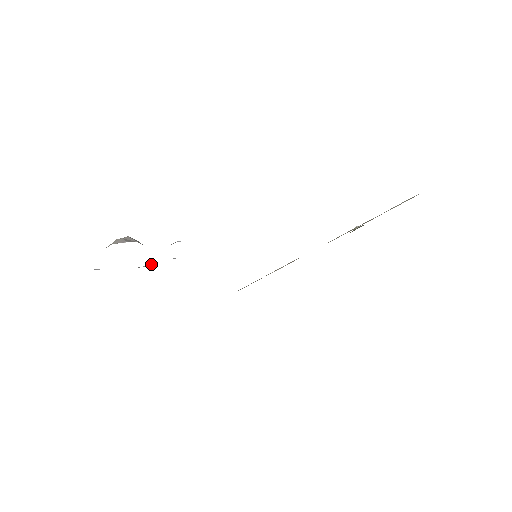
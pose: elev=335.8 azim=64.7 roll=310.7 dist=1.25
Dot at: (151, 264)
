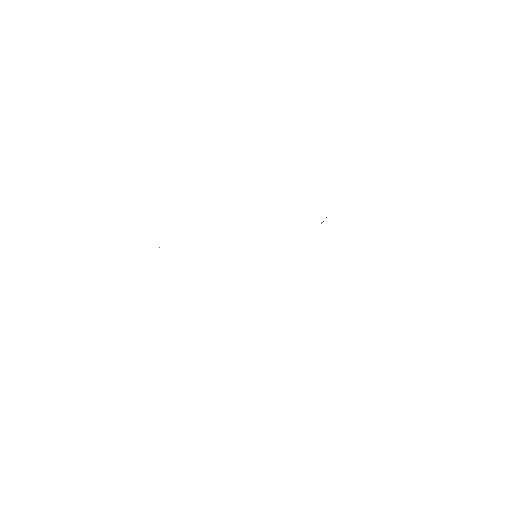
Dot at: occluded
